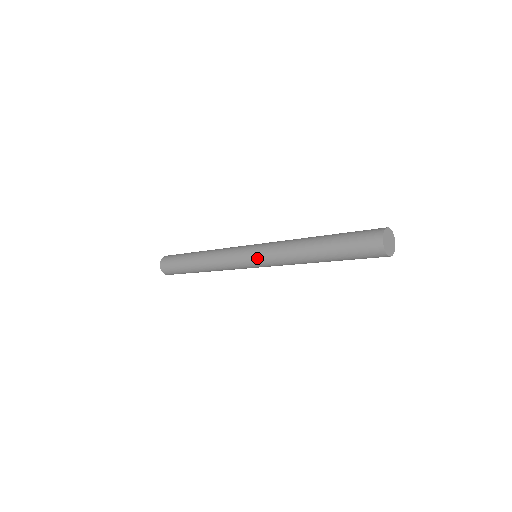
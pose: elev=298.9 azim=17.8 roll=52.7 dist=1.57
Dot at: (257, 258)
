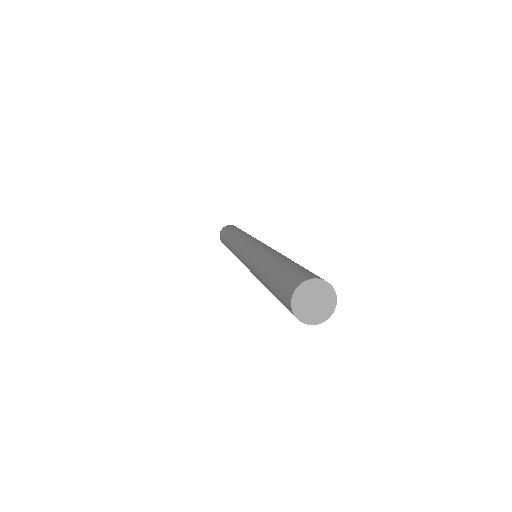
Dot at: (244, 255)
